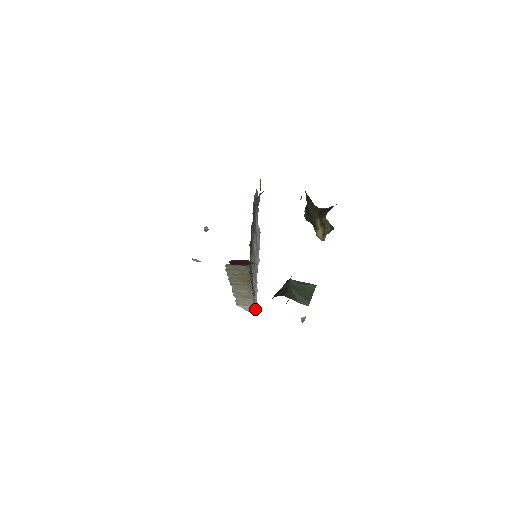
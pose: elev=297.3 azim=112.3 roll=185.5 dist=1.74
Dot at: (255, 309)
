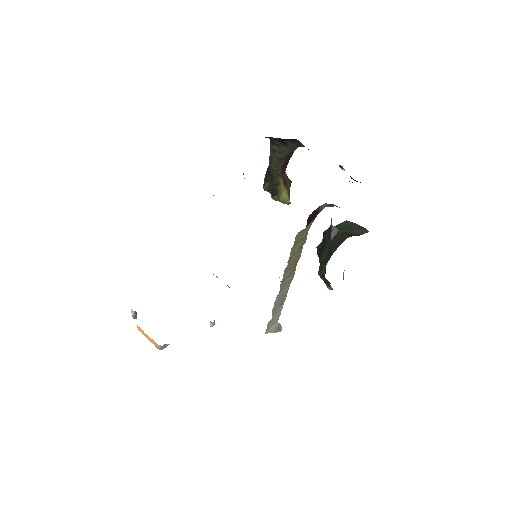
Dot at: (279, 325)
